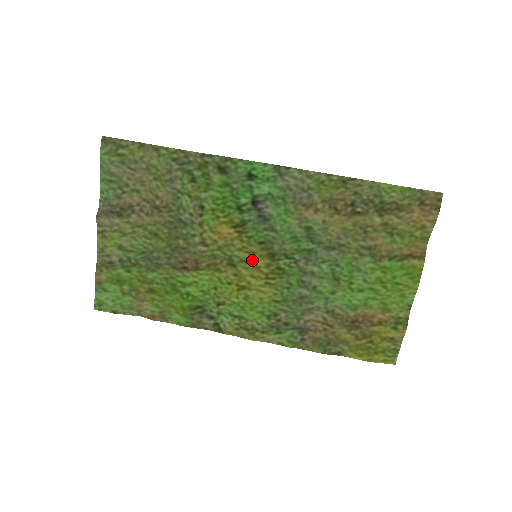
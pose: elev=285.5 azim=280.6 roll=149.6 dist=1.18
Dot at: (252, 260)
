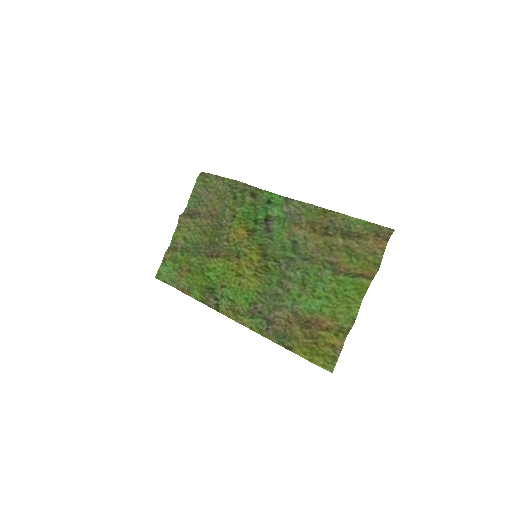
Dot at: (250, 255)
